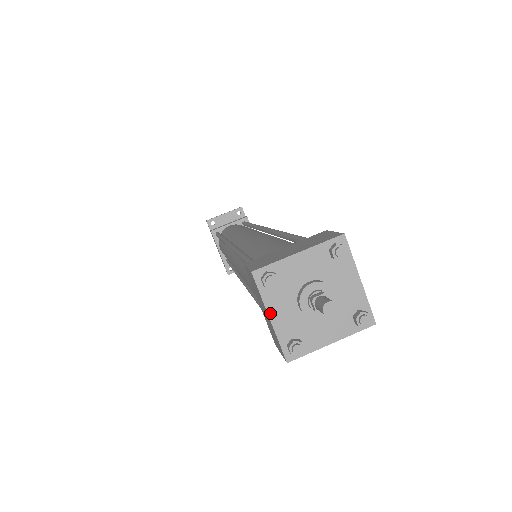
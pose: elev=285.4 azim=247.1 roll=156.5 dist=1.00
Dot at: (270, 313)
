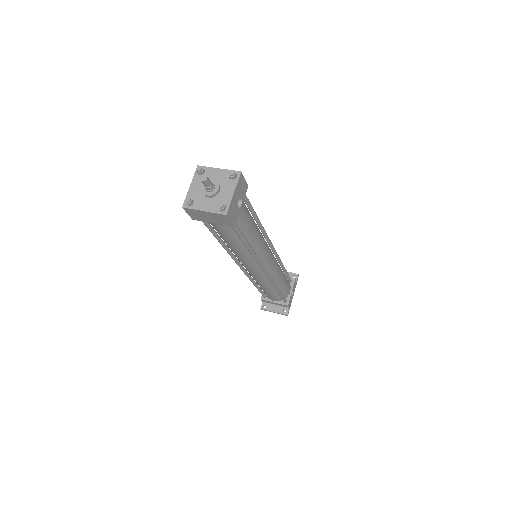
Dot at: (192, 184)
